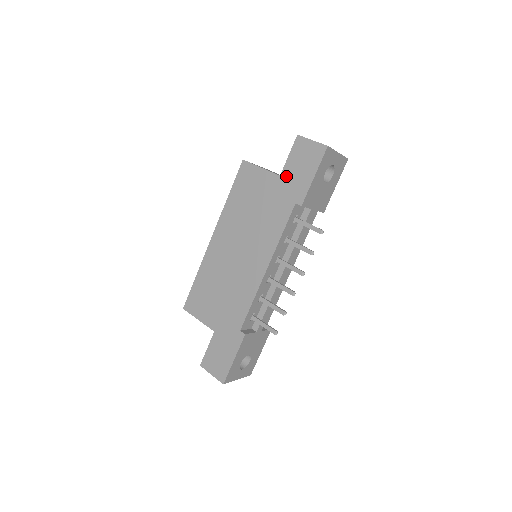
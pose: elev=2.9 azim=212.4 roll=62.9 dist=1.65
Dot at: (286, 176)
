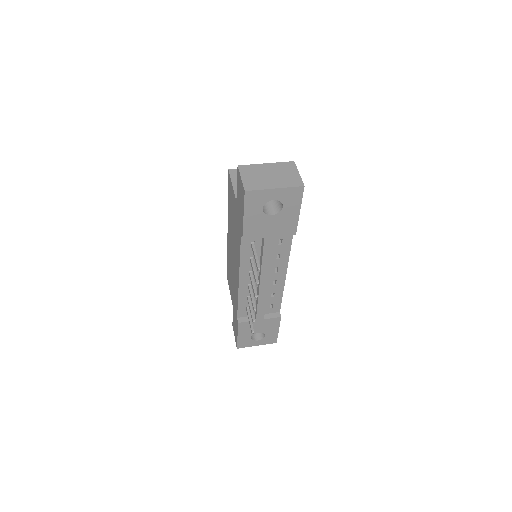
Dot at: (237, 204)
